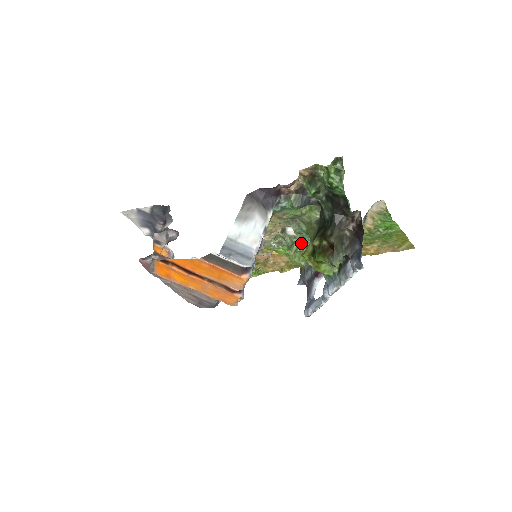
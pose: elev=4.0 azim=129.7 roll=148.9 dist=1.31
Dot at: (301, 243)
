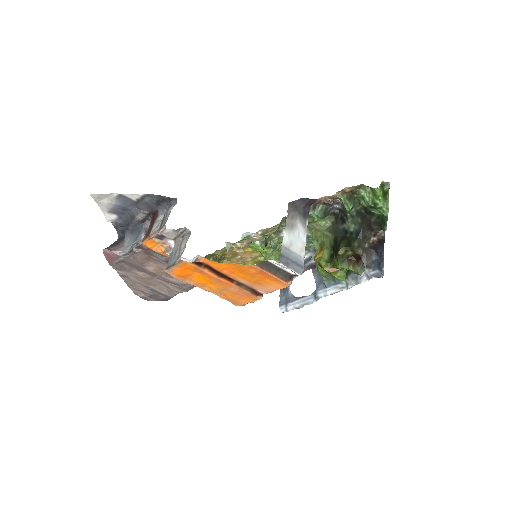
Dot at: occluded
